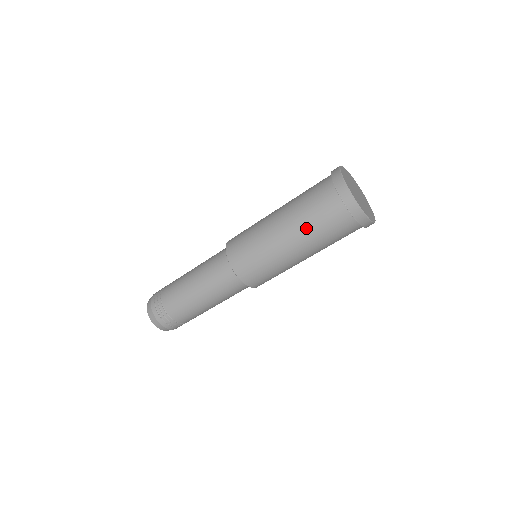
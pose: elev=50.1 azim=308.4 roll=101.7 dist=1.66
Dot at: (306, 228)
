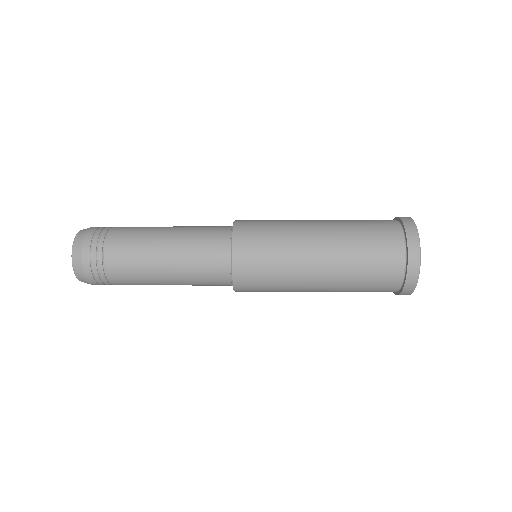
Dot at: (349, 258)
